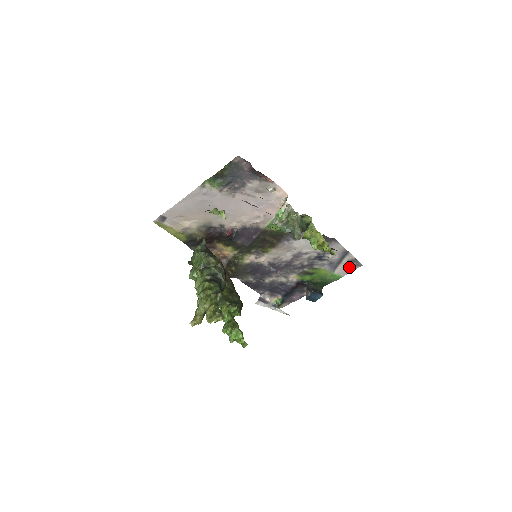
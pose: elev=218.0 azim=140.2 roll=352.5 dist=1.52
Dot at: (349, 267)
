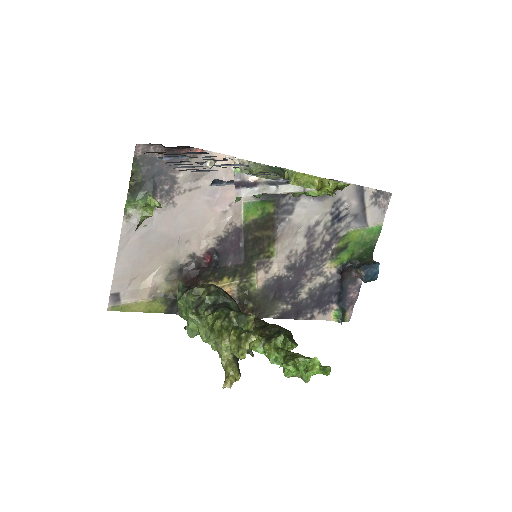
Dot at: (379, 207)
